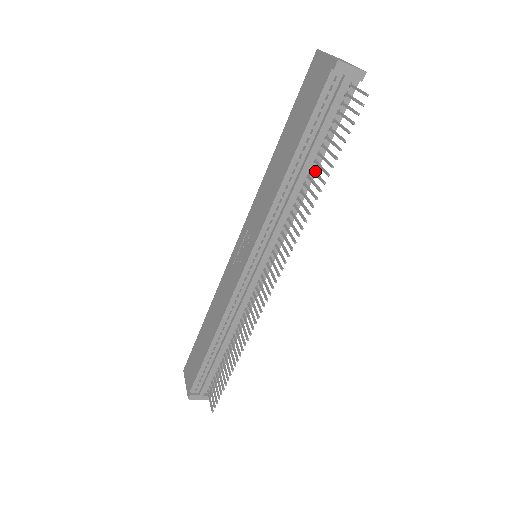
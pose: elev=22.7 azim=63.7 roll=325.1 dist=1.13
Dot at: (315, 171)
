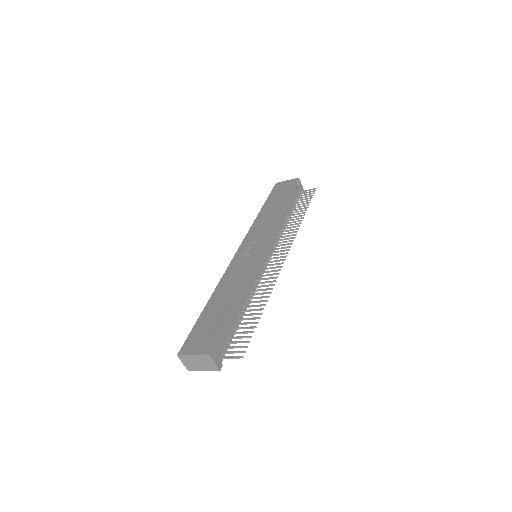
Dot at: (293, 215)
